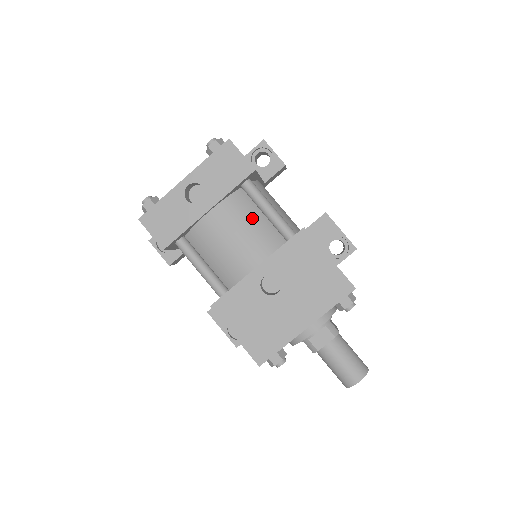
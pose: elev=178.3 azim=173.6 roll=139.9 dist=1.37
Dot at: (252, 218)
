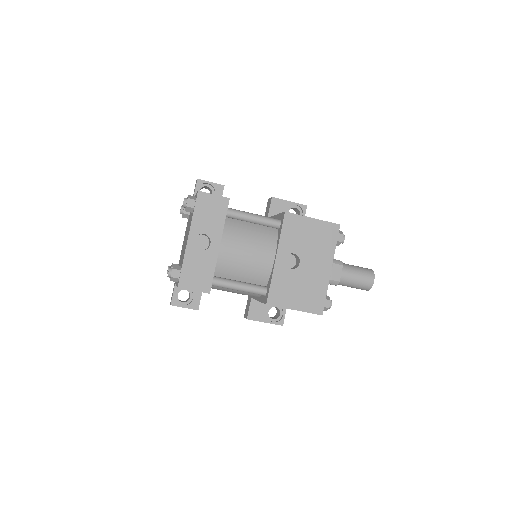
Dot at: (248, 231)
